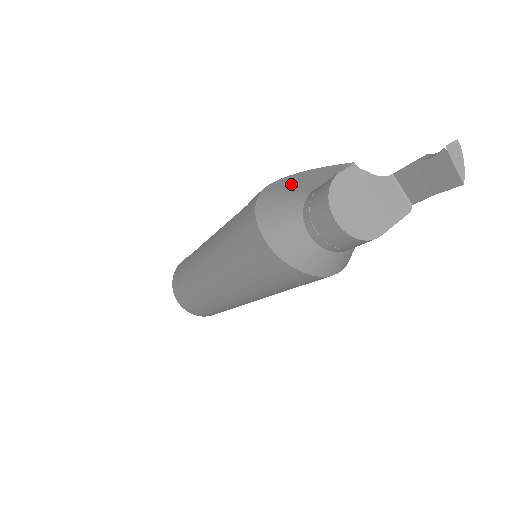
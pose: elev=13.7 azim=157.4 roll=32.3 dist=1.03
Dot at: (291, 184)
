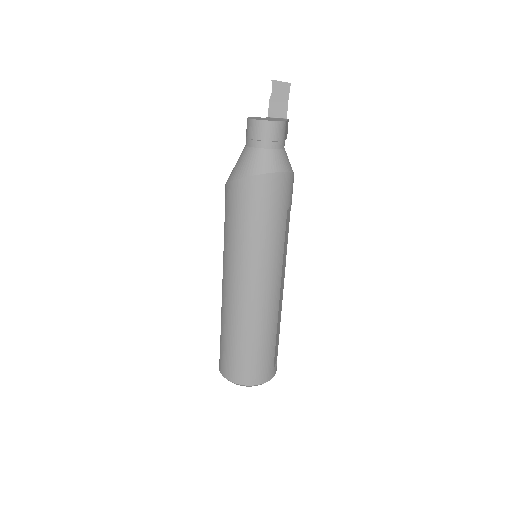
Dot at: occluded
